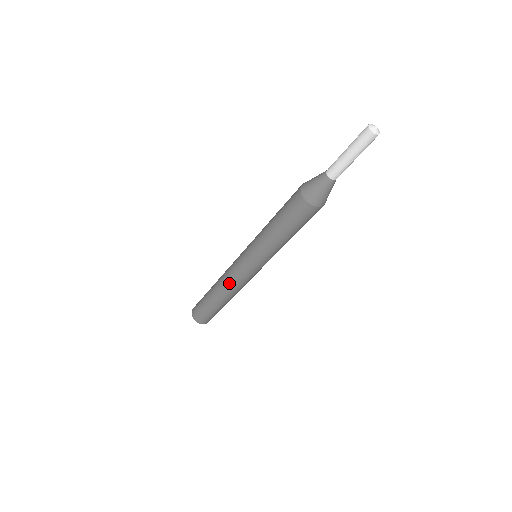
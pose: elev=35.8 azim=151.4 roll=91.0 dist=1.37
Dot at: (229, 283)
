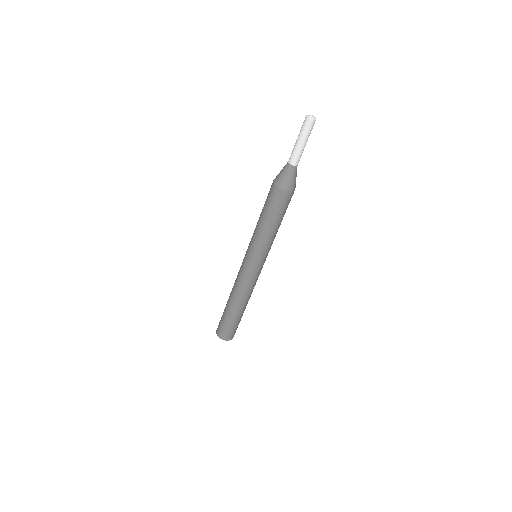
Dot at: (236, 284)
